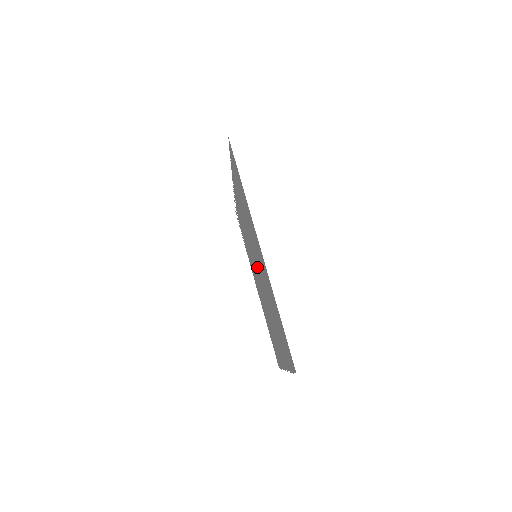
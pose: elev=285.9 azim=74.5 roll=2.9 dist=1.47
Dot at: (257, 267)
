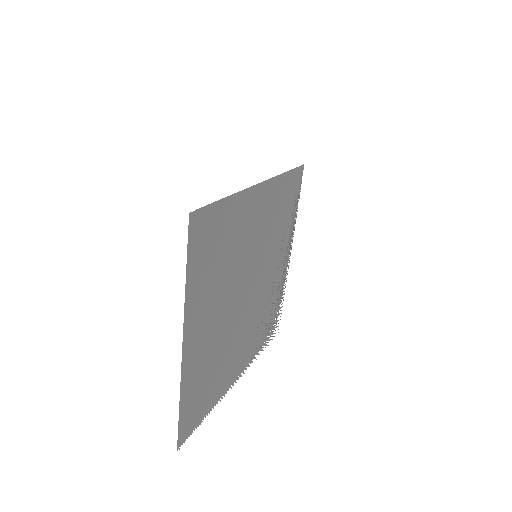
Dot at: (250, 280)
